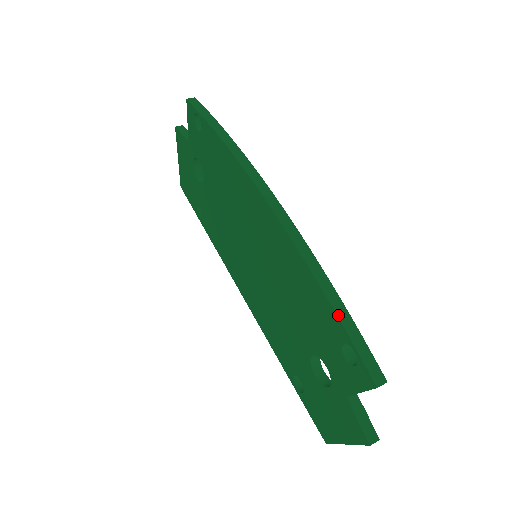
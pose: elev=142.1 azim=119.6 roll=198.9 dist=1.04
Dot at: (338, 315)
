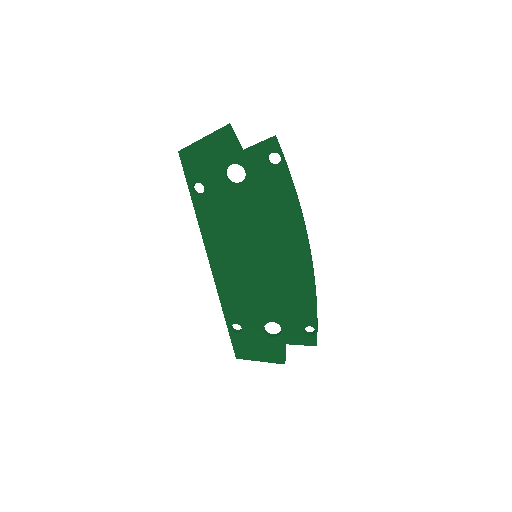
Dot at: occluded
